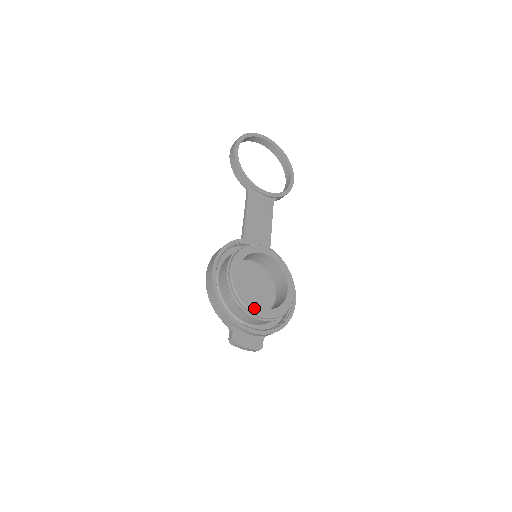
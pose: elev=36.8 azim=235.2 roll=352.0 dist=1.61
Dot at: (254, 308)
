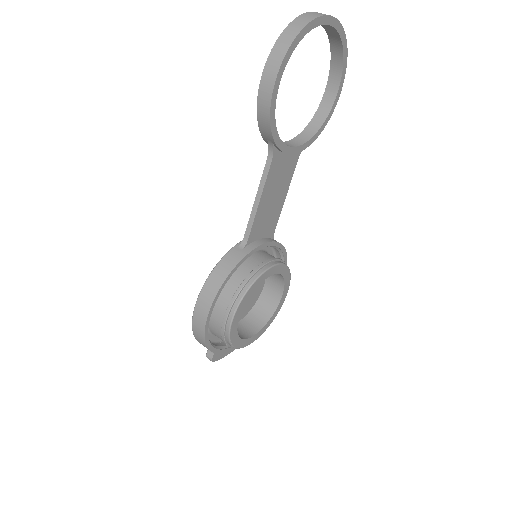
Dot at: (245, 343)
